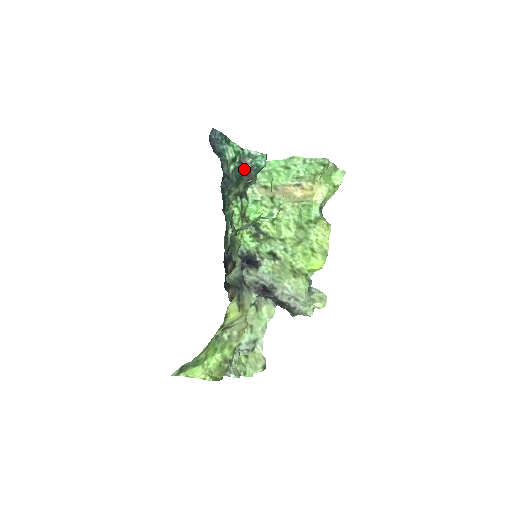
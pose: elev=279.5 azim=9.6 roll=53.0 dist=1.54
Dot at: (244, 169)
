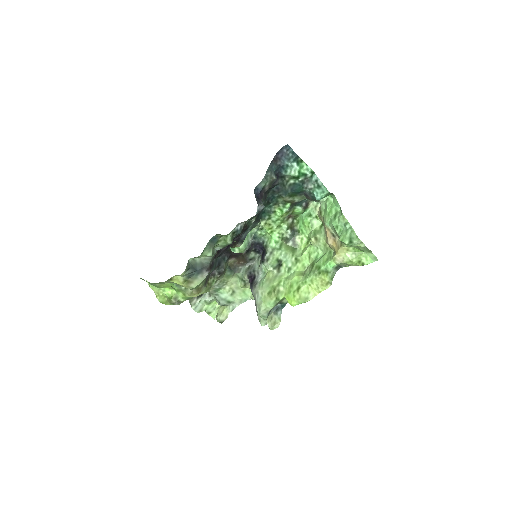
Dot at: (303, 189)
